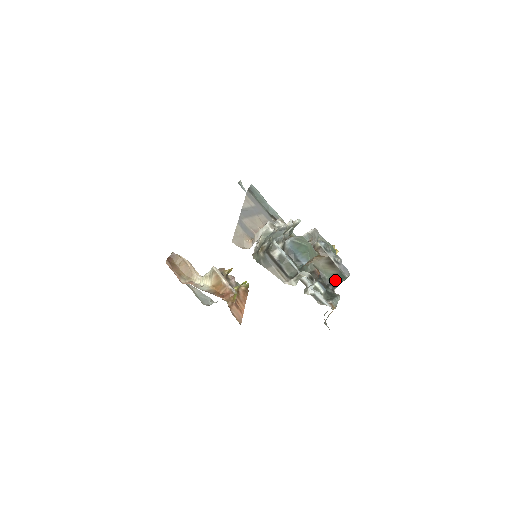
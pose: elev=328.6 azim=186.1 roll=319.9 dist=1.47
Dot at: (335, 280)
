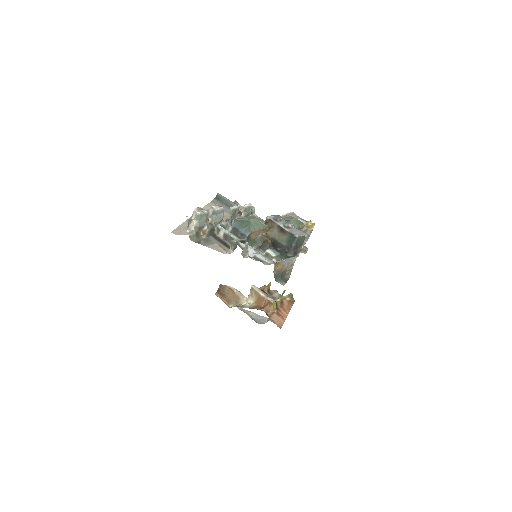
Dot at: (290, 244)
